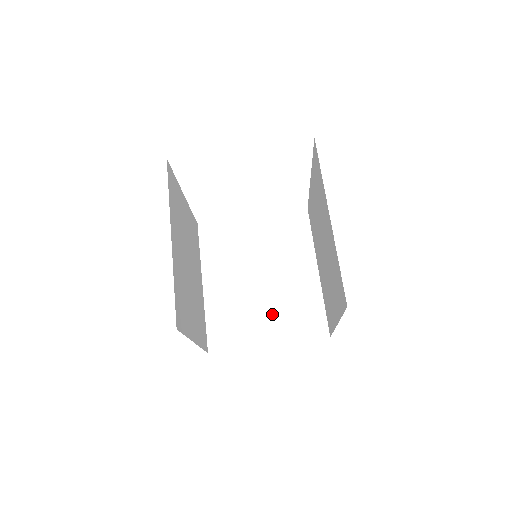
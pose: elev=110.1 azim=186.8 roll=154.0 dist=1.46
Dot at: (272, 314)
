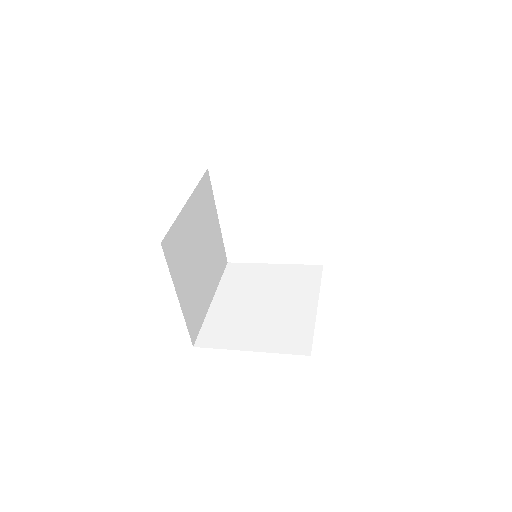
Dot at: (263, 329)
